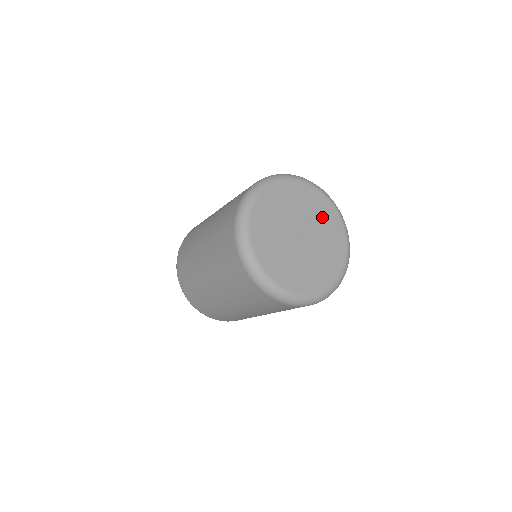
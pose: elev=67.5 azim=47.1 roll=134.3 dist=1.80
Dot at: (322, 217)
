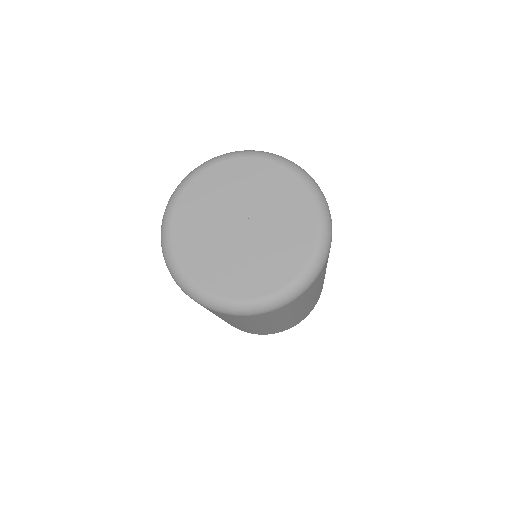
Dot at: (282, 200)
